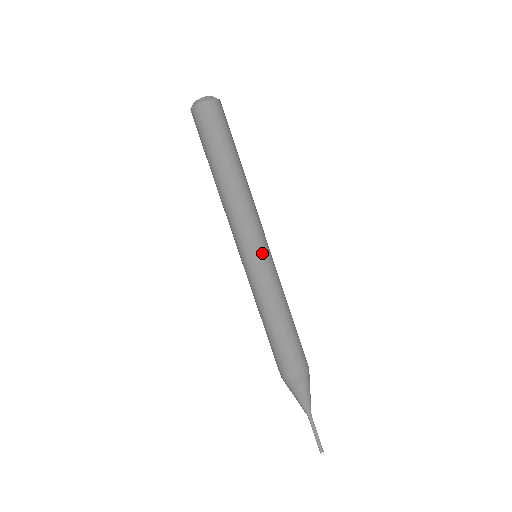
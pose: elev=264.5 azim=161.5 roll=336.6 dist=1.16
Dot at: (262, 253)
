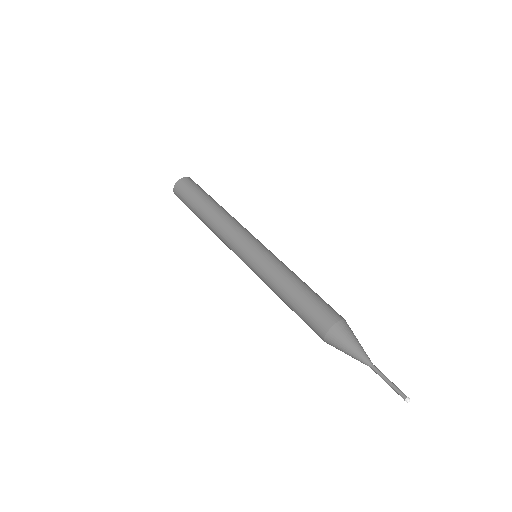
Dot at: (261, 244)
